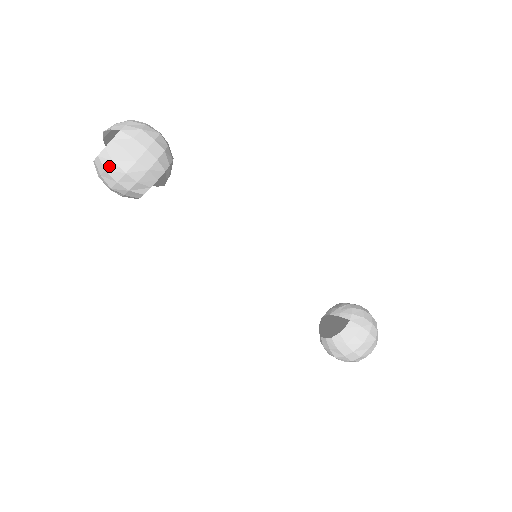
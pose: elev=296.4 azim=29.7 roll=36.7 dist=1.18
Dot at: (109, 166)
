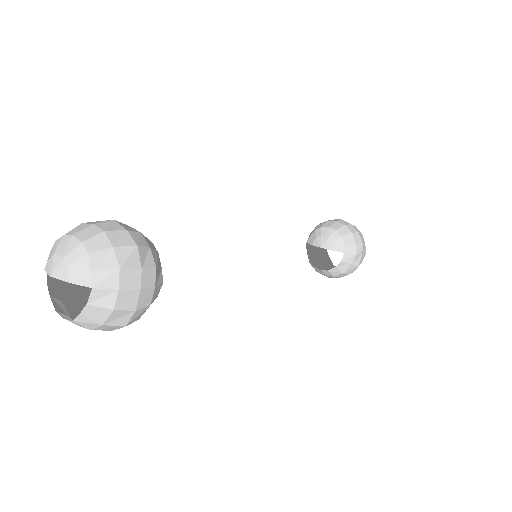
Dot at: (97, 328)
